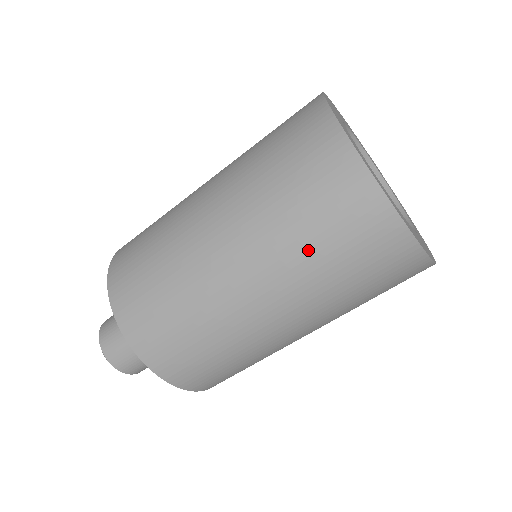
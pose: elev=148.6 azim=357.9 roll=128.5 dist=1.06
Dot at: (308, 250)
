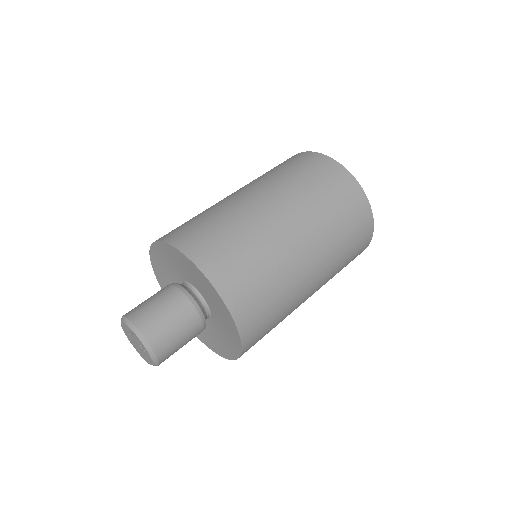
Dot at: (317, 197)
